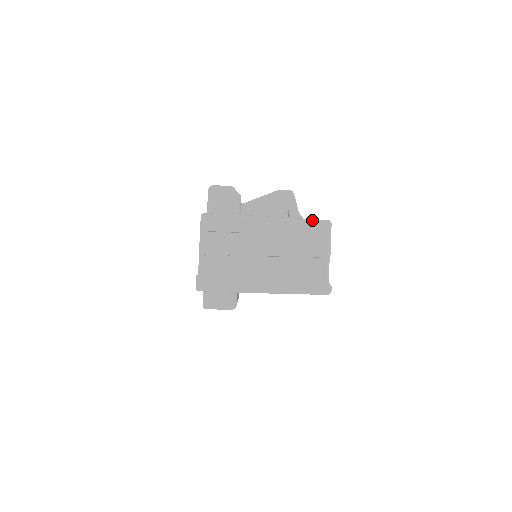
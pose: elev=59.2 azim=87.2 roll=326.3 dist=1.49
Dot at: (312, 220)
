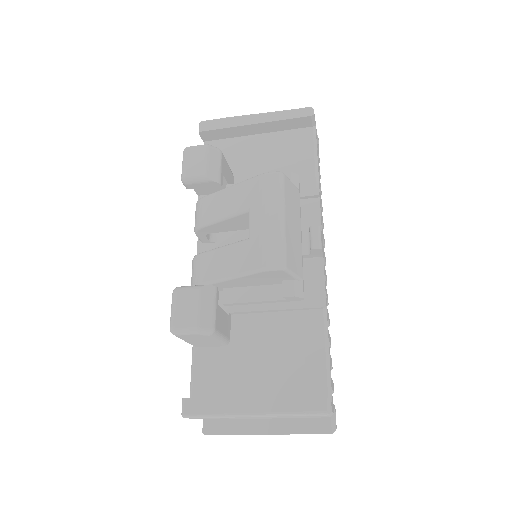
Dot at: (307, 415)
